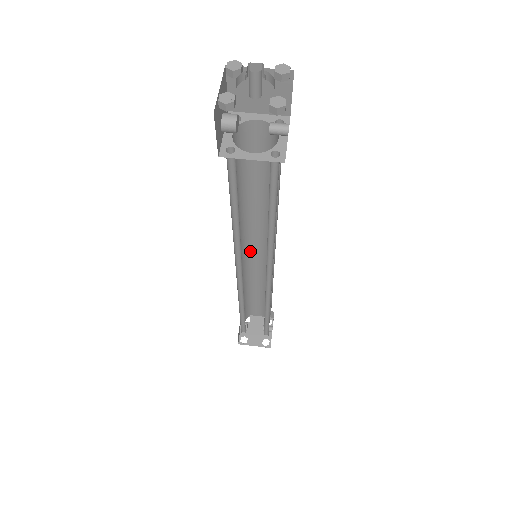
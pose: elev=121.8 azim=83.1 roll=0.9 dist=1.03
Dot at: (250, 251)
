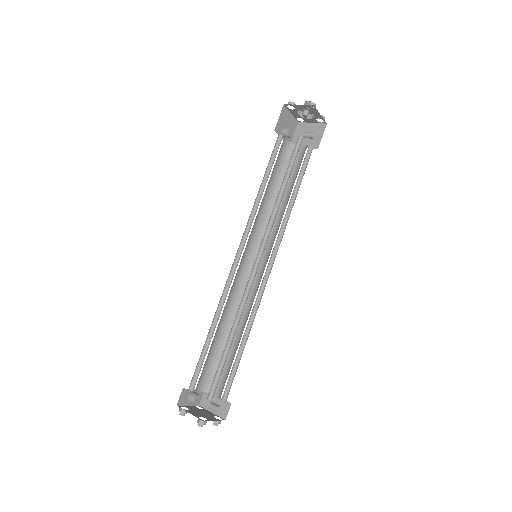
Dot at: occluded
